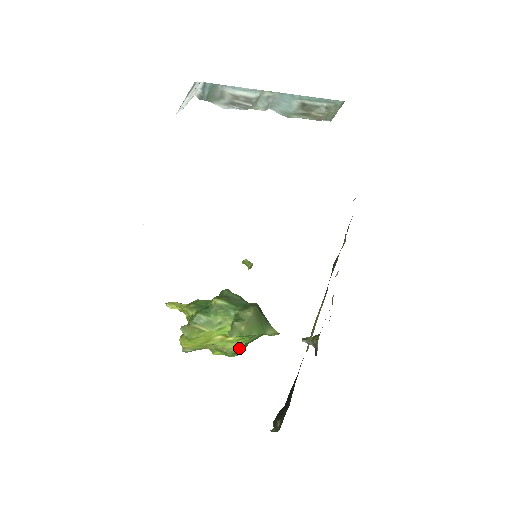
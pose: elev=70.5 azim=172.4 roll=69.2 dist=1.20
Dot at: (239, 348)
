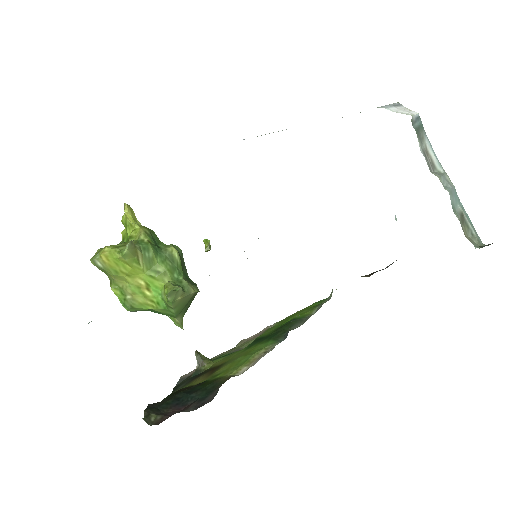
Dot at: (142, 307)
